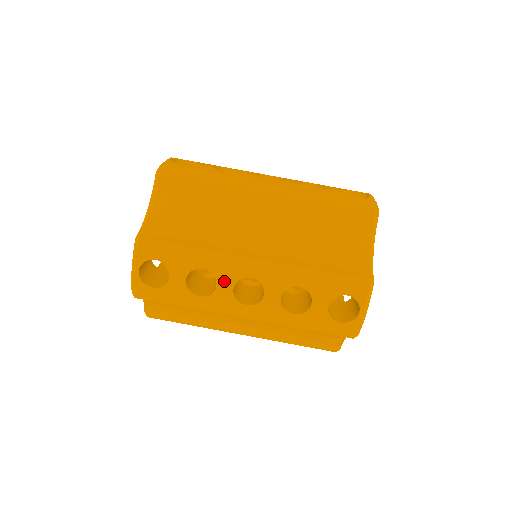
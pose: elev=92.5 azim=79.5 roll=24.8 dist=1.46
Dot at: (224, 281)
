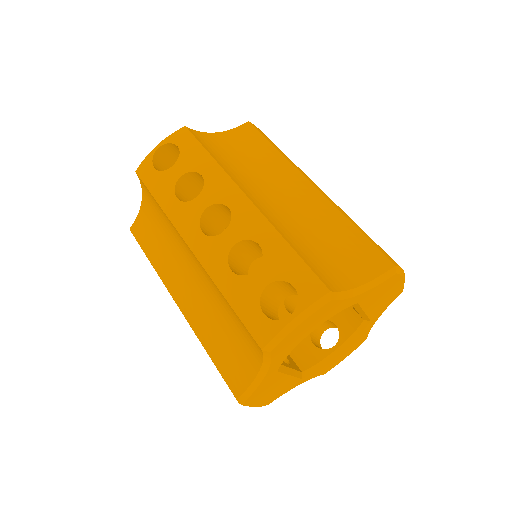
Dot at: (206, 196)
